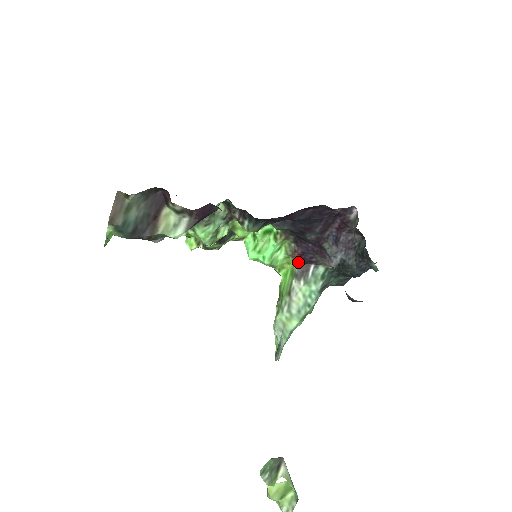
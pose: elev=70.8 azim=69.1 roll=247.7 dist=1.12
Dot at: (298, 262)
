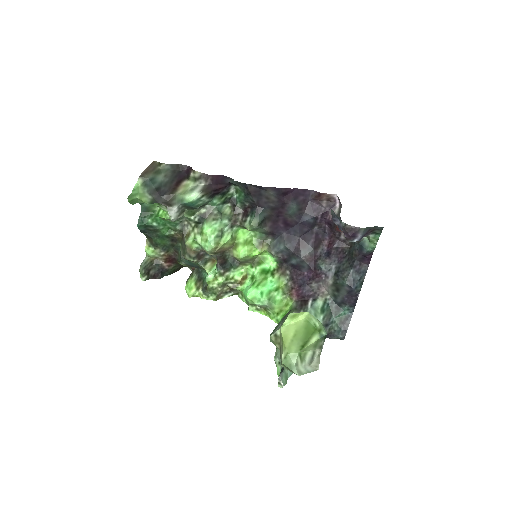
Dot at: (296, 299)
